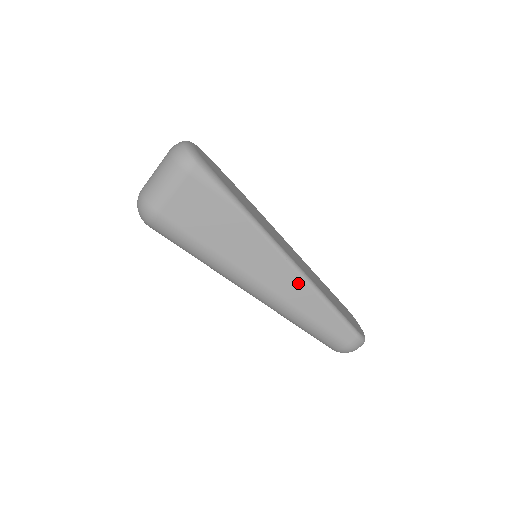
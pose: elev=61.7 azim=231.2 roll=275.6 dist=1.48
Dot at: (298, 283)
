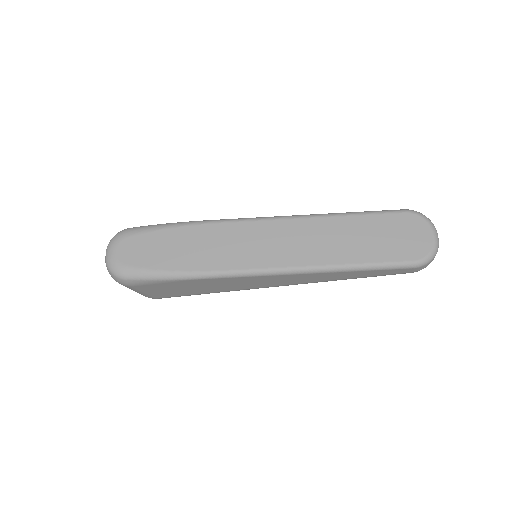
Dot at: (303, 276)
